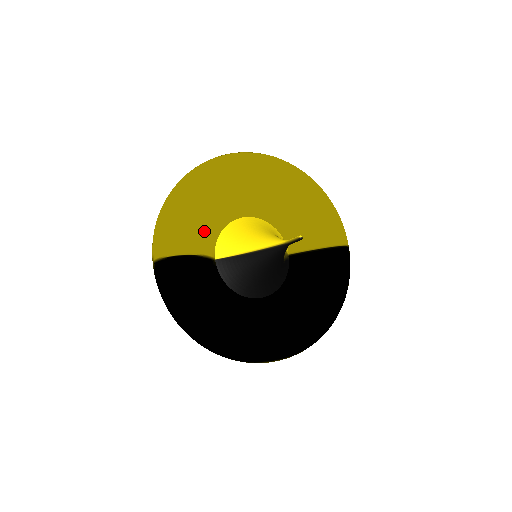
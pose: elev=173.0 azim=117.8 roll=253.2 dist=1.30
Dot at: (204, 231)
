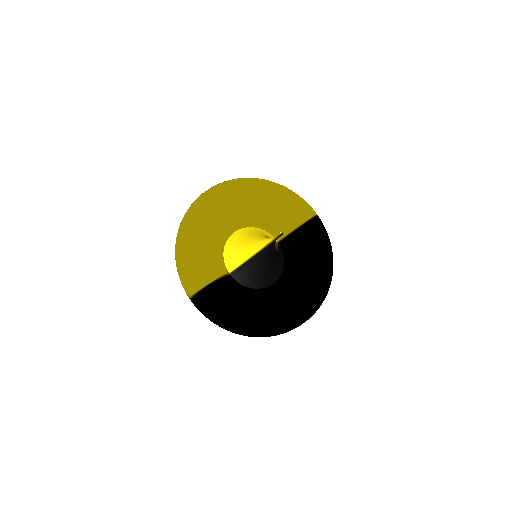
Dot at: (213, 260)
